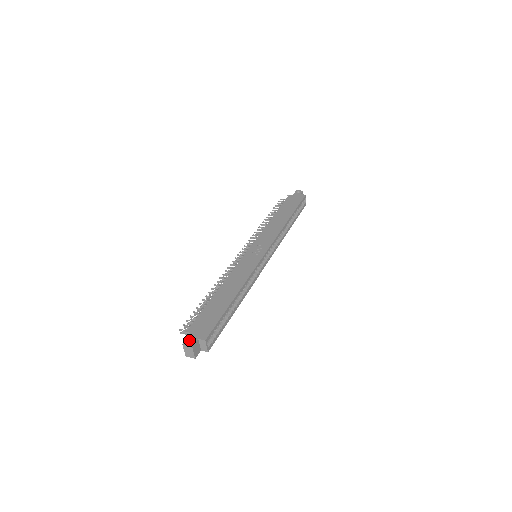
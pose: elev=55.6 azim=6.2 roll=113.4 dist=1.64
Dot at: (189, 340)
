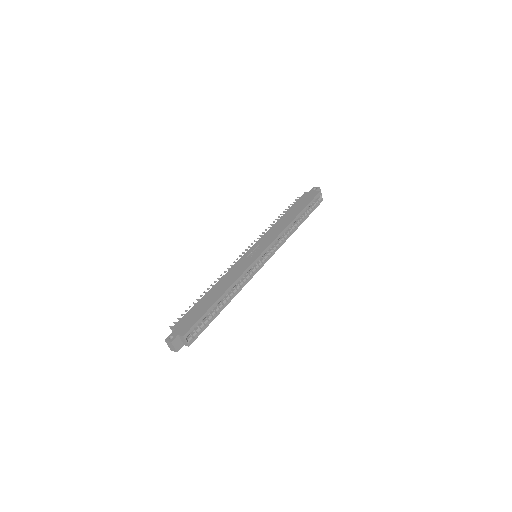
Dot at: (171, 336)
